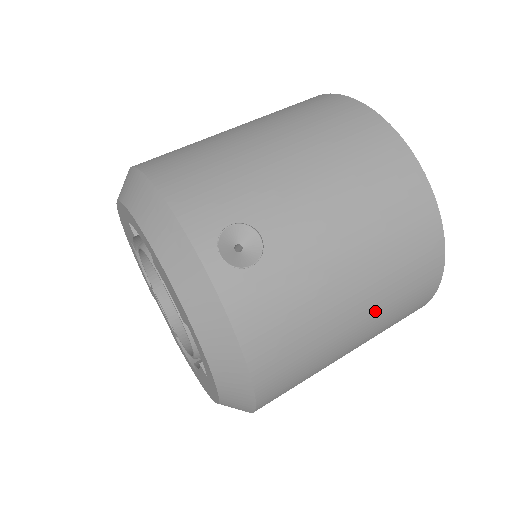
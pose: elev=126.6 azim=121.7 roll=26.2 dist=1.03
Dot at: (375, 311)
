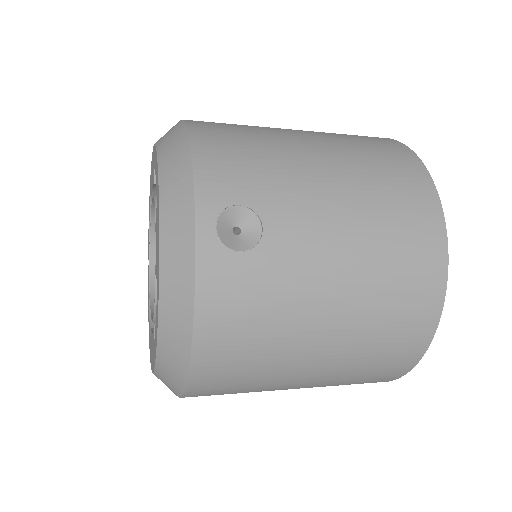
Dot at: (340, 357)
